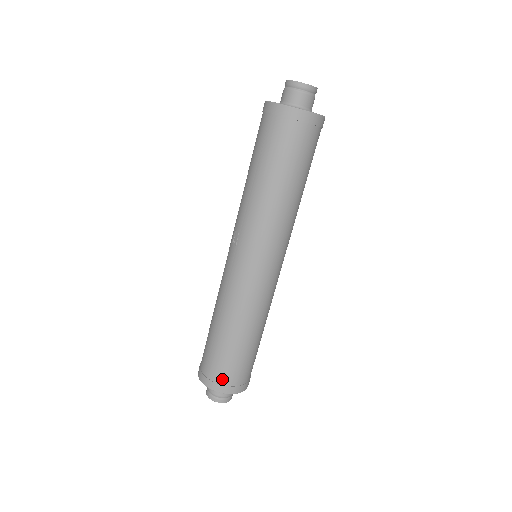
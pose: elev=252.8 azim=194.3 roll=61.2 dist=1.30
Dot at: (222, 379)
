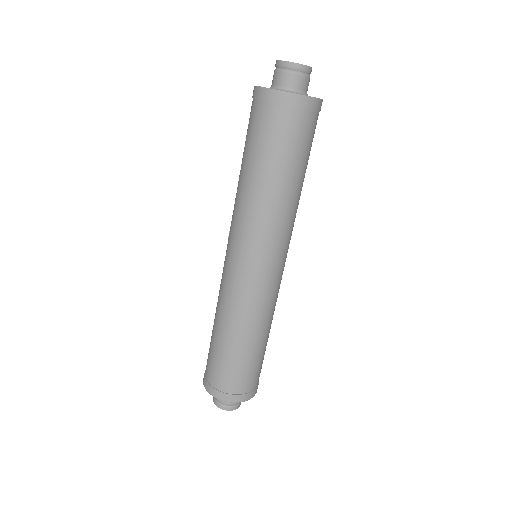
Dot at: (211, 379)
